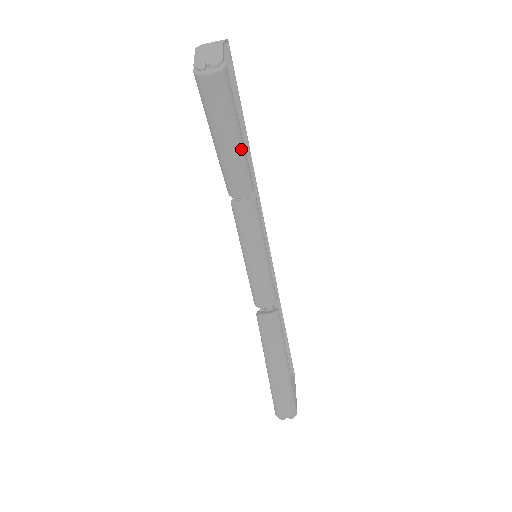
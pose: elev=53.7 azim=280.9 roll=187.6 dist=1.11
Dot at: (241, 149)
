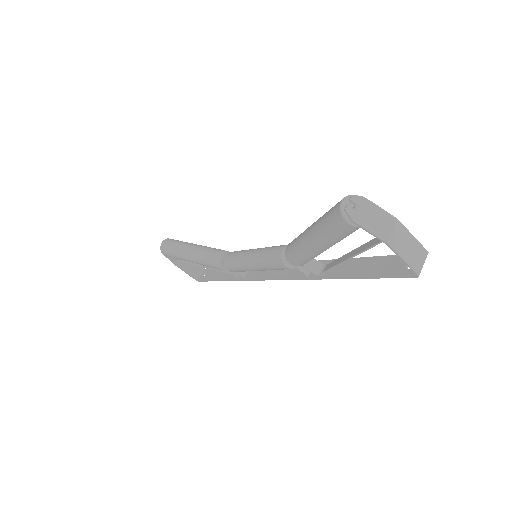
Dot at: (201, 246)
